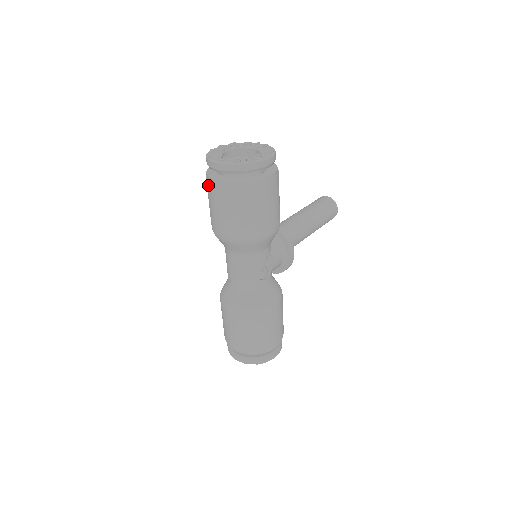
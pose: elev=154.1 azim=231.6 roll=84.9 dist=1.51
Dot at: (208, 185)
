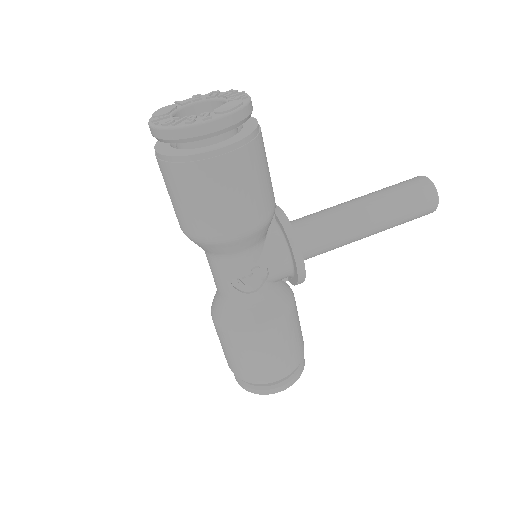
Dot at: occluded
